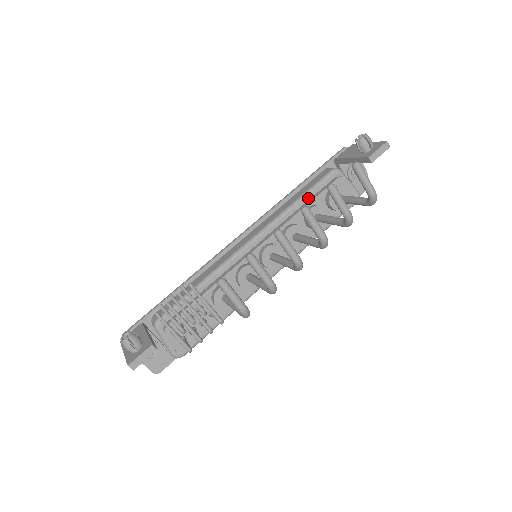
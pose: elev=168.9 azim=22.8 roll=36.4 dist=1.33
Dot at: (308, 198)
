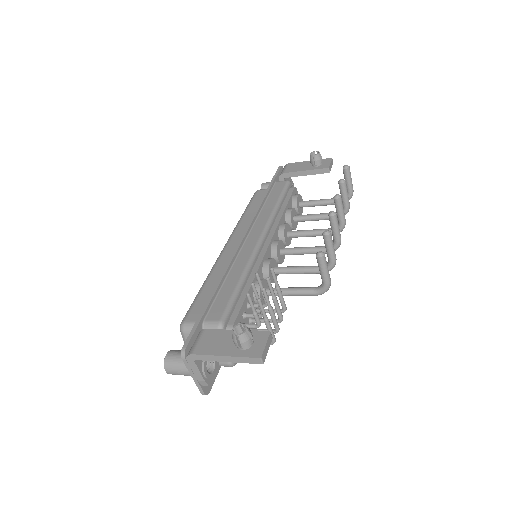
Dot at: (282, 203)
